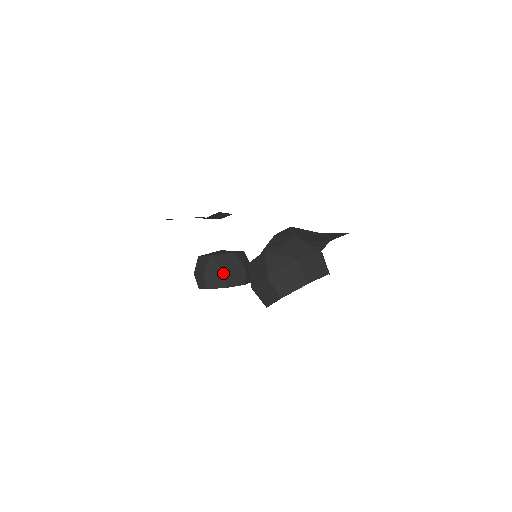
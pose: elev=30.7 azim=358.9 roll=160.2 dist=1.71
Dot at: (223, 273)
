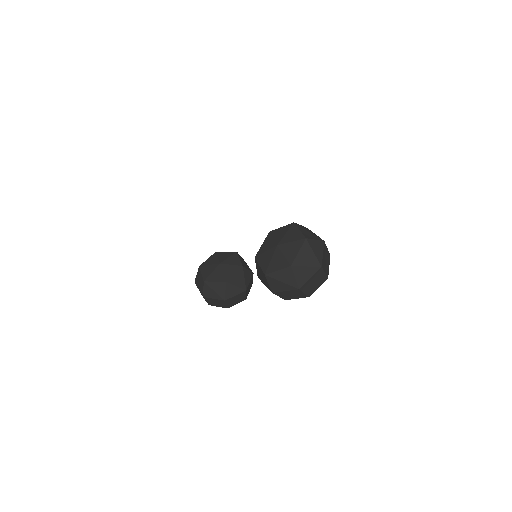
Dot at: (244, 292)
